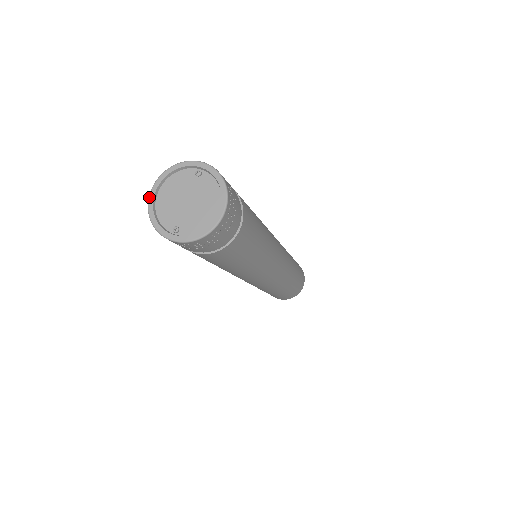
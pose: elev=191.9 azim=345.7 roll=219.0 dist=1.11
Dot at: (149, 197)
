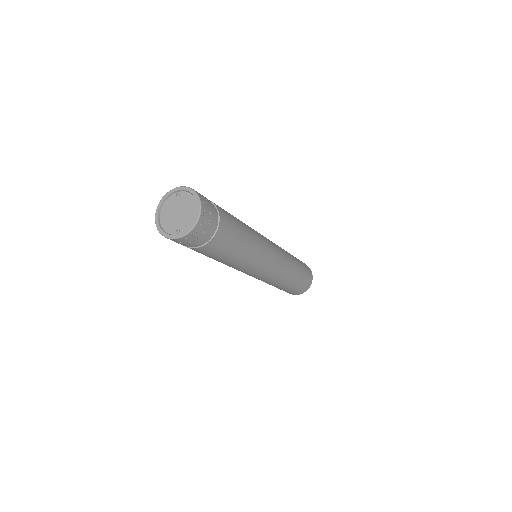
Dot at: (155, 222)
